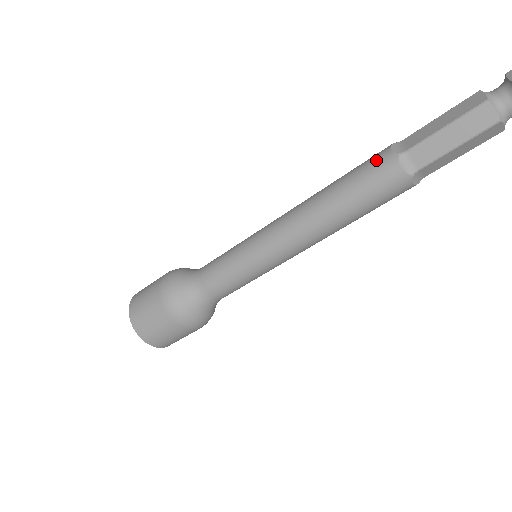
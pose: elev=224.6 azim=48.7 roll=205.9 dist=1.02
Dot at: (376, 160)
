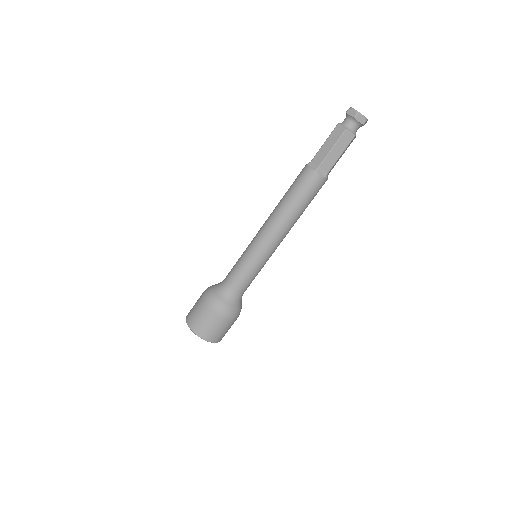
Dot at: (300, 172)
